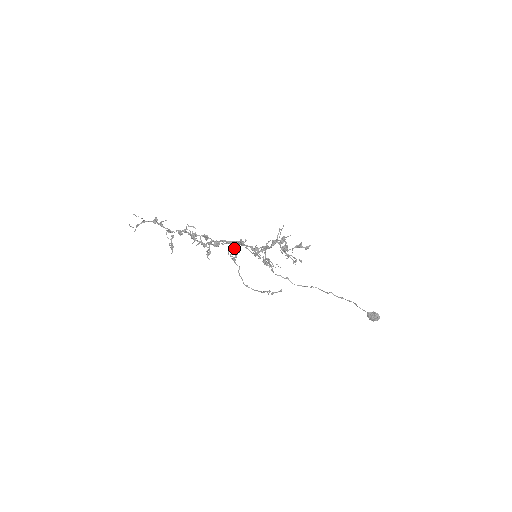
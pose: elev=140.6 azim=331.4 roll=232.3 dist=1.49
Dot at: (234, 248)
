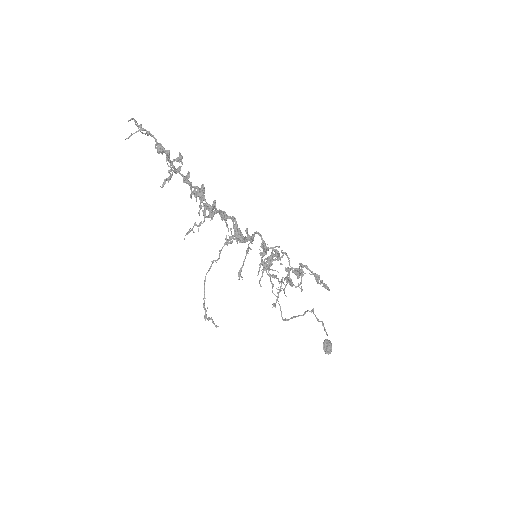
Dot at: occluded
